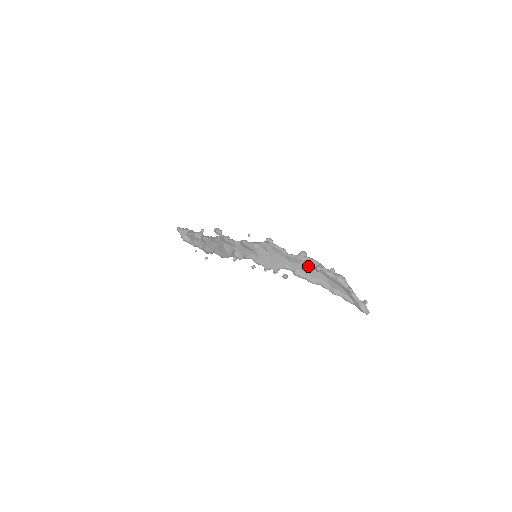
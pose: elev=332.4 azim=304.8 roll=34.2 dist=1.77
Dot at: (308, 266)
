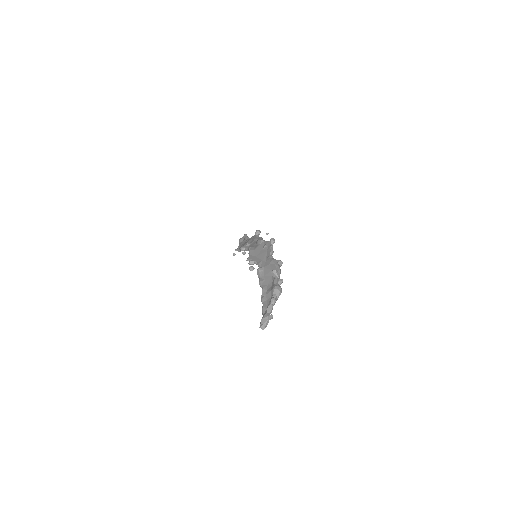
Dot at: (271, 269)
